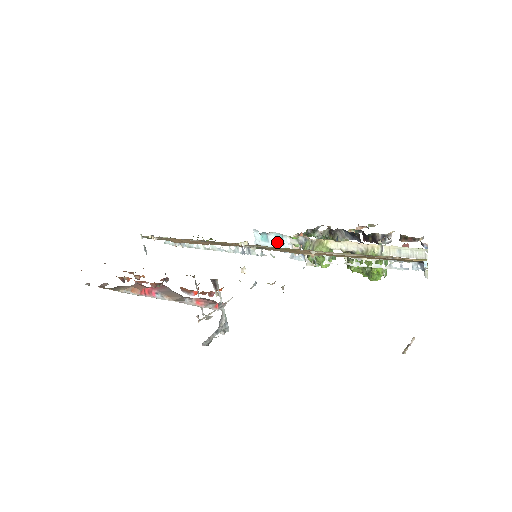
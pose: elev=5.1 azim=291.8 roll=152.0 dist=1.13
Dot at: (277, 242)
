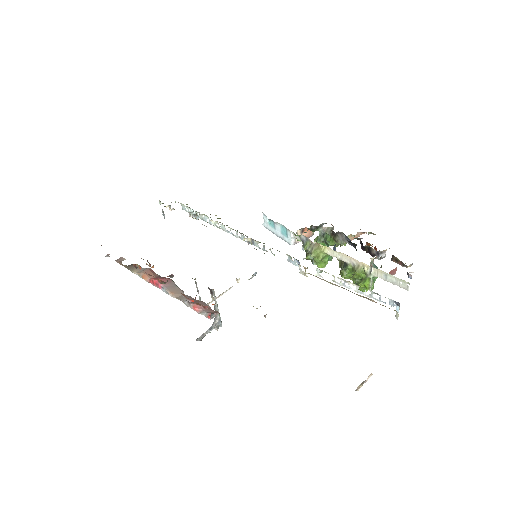
Dot at: (282, 232)
